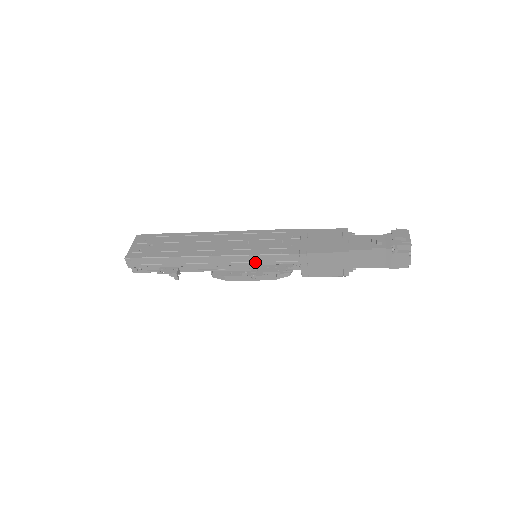
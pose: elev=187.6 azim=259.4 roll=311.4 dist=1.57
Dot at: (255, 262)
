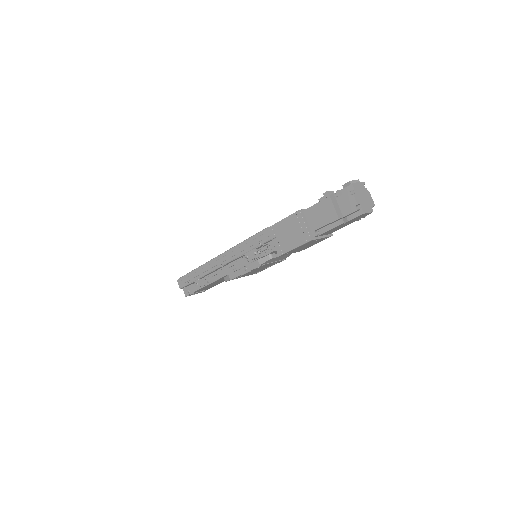
Dot at: (243, 251)
